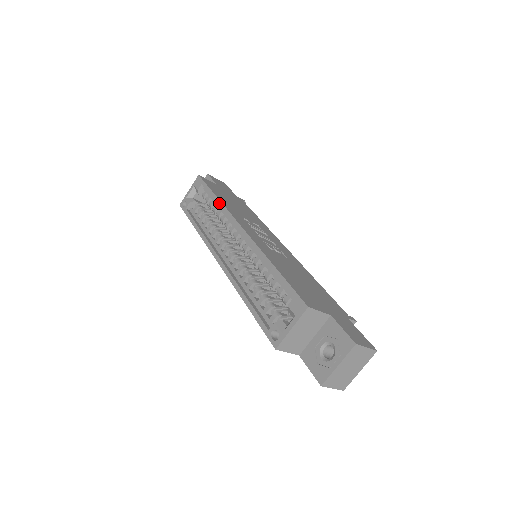
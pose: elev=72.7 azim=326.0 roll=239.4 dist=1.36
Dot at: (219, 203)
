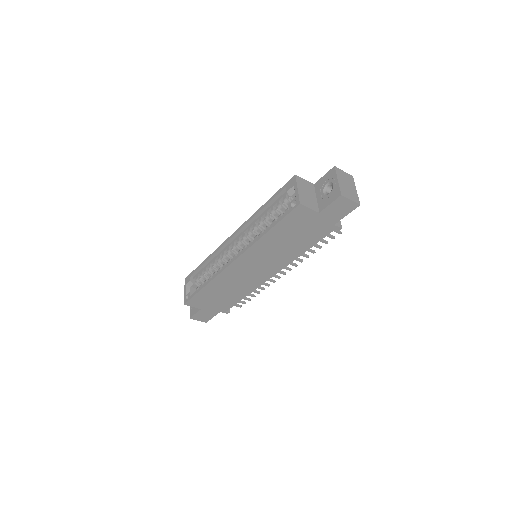
Dot at: (210, 256)
